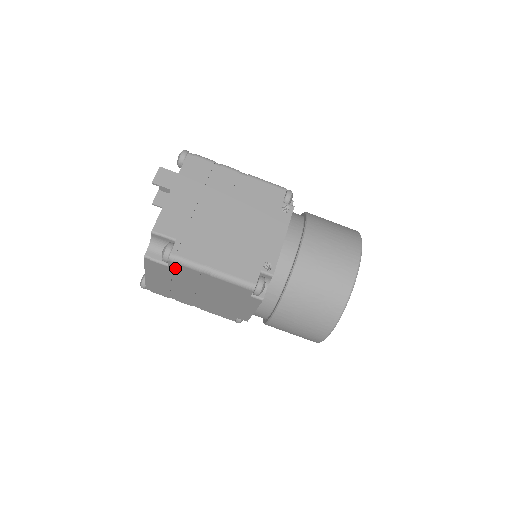
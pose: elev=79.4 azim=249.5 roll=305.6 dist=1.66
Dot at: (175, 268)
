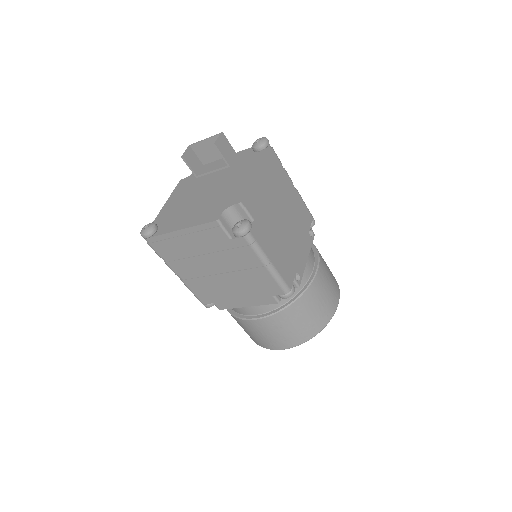
Dot at: (235, 244)
